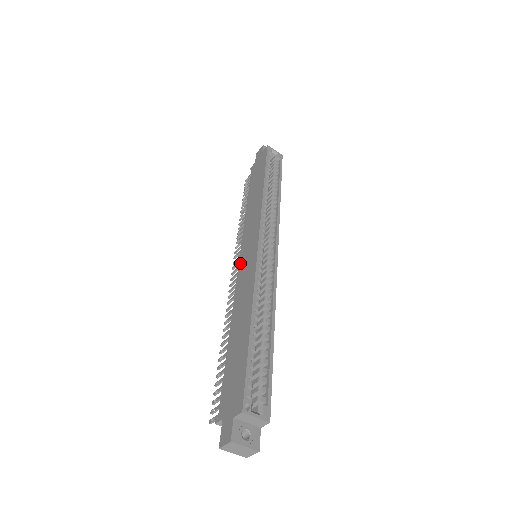
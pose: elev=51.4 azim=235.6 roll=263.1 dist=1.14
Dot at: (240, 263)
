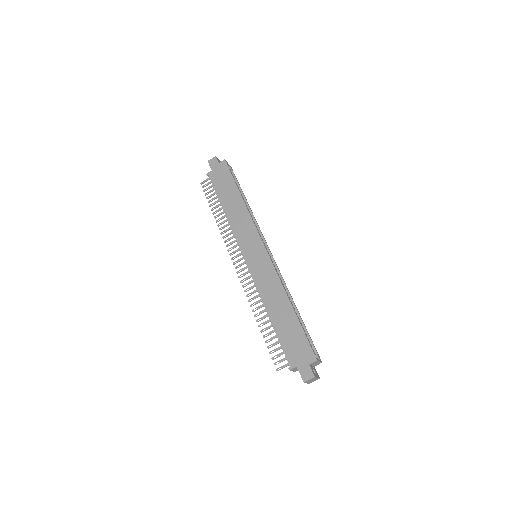
Dot at: (248, 262)
